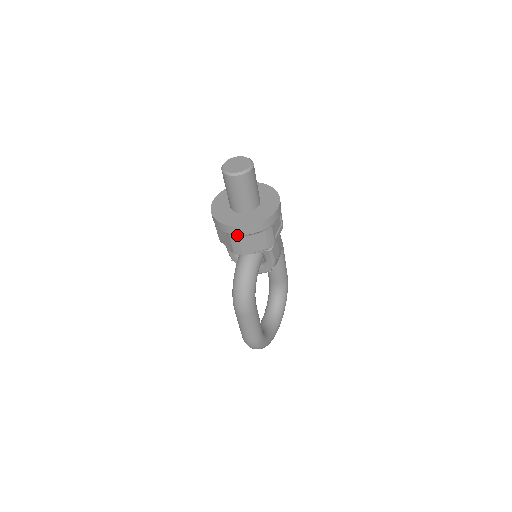
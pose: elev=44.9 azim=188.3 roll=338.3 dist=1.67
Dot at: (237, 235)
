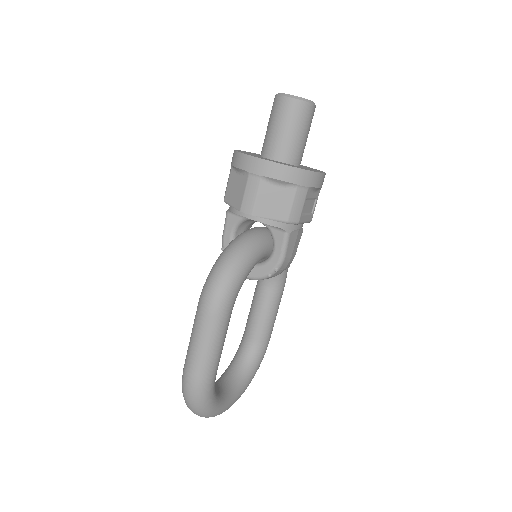
Dot at: (260, 175)
